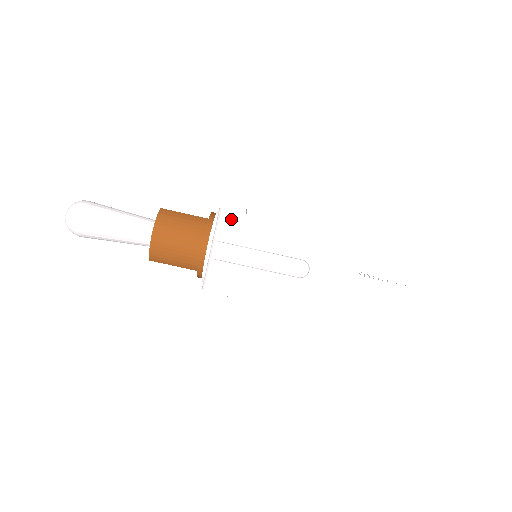
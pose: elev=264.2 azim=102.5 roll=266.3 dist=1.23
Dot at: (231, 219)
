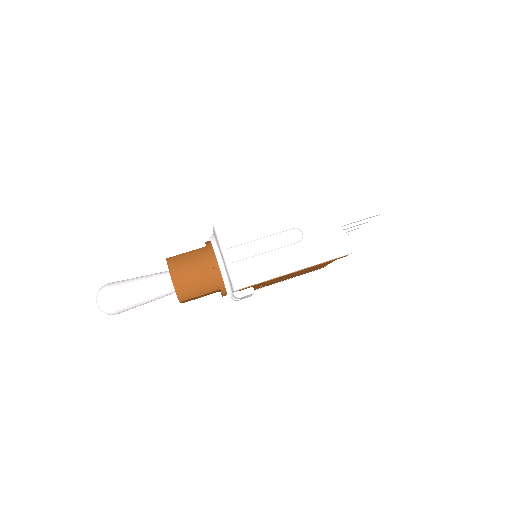
Dot at: (226, 228)
